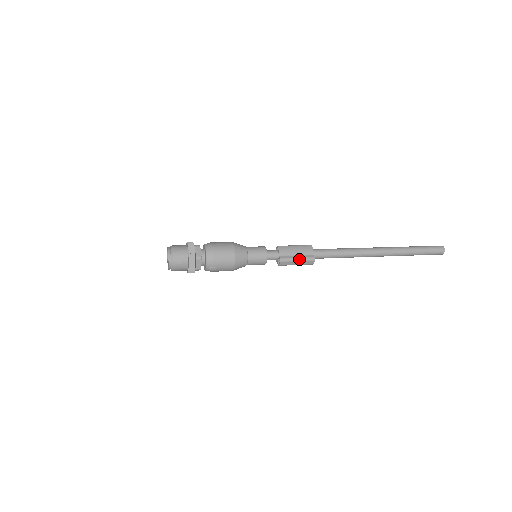
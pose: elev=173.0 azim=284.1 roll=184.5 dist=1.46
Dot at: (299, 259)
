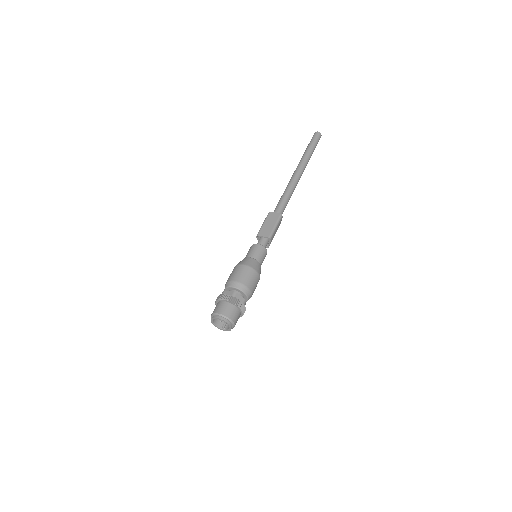
Dot at: occluded
